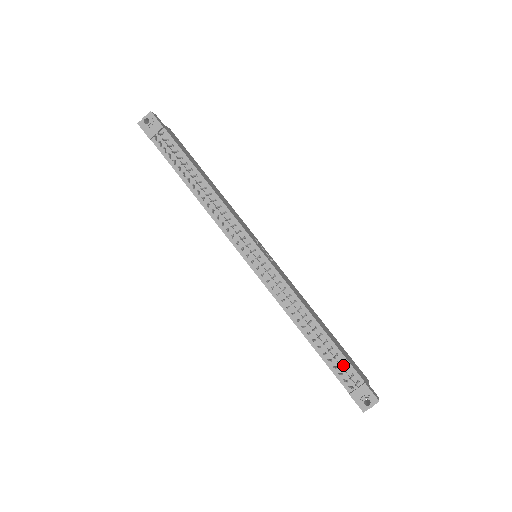
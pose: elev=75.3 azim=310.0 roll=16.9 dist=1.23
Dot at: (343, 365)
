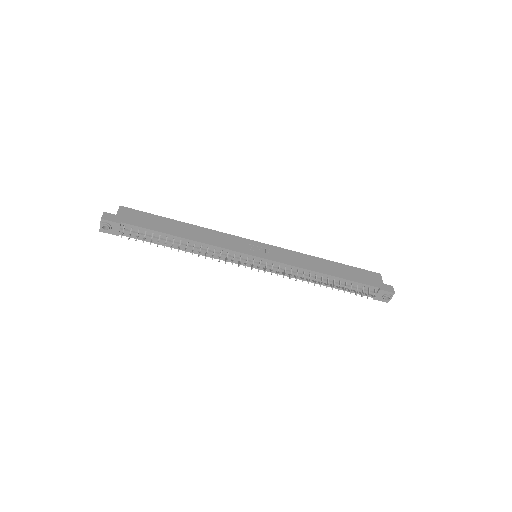
Dot at: (359, 287)
